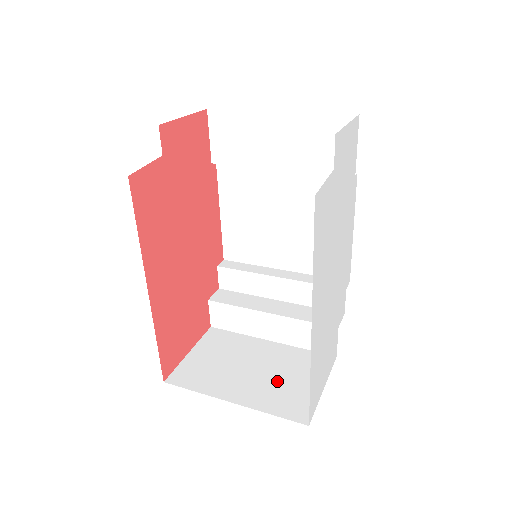
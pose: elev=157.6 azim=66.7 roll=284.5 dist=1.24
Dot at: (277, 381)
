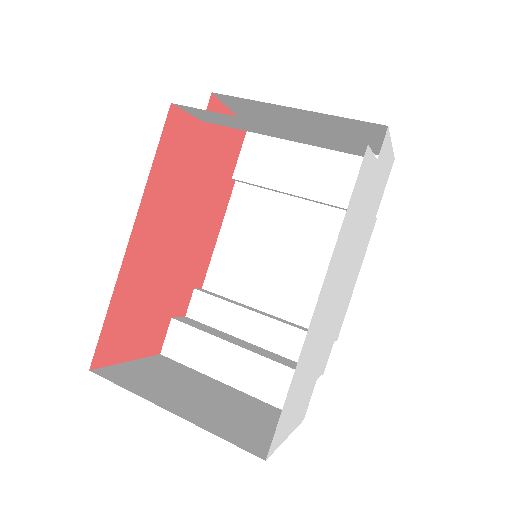
Dot at: (230, 414)
